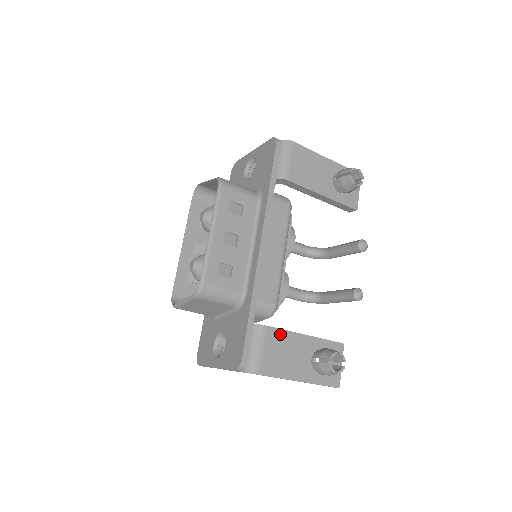
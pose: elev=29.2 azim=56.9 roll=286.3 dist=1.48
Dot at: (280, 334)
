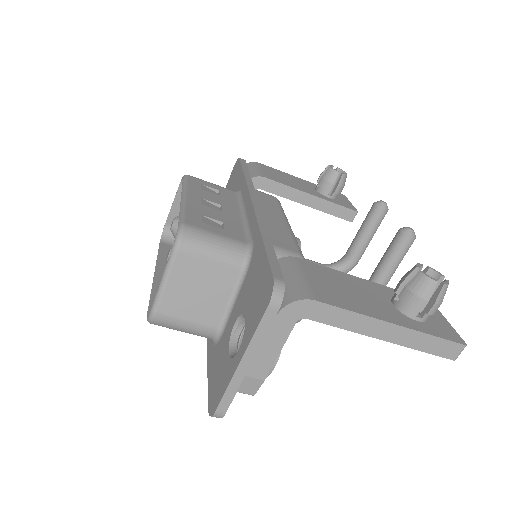
Dot at: (323, 269)
